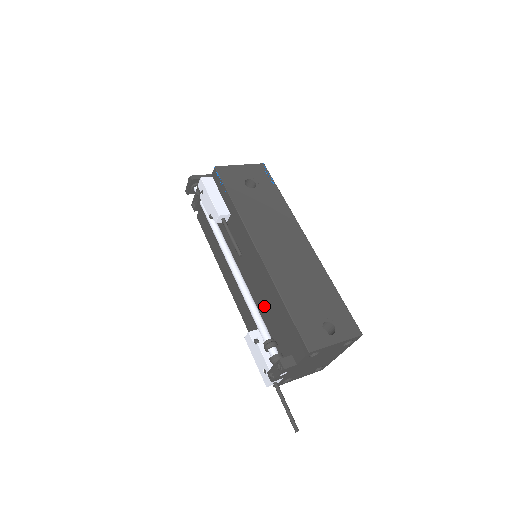
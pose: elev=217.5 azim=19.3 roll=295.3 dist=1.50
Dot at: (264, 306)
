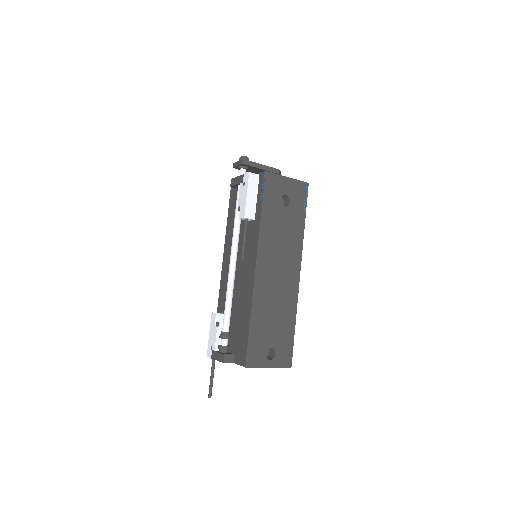
Dot at: (237, 306)
